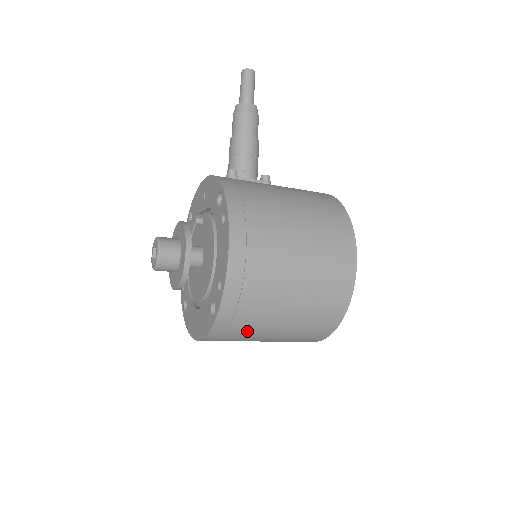
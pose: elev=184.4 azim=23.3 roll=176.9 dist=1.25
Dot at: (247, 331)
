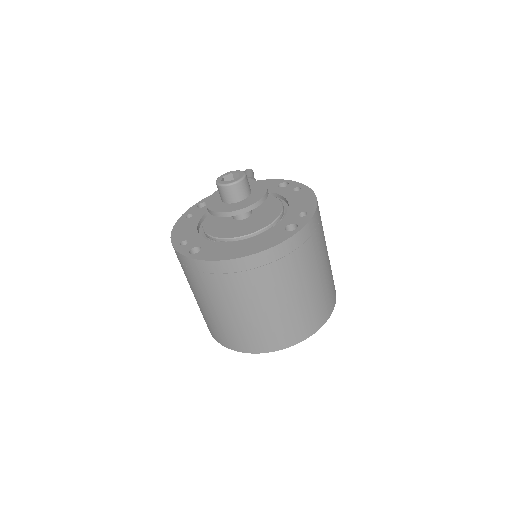
Dot at: (295, 268)
